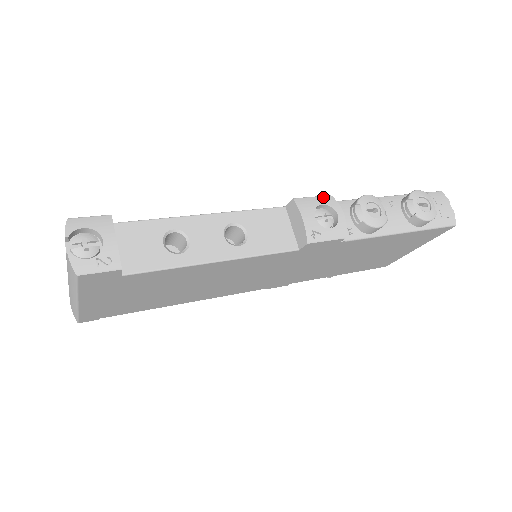
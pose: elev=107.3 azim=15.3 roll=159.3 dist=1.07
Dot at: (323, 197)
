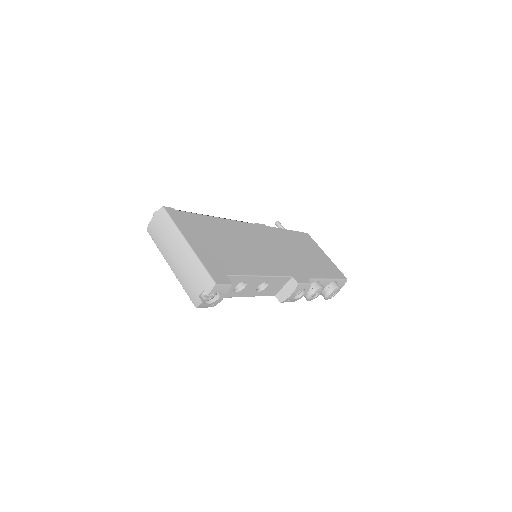
Dot at: (308, 285)
